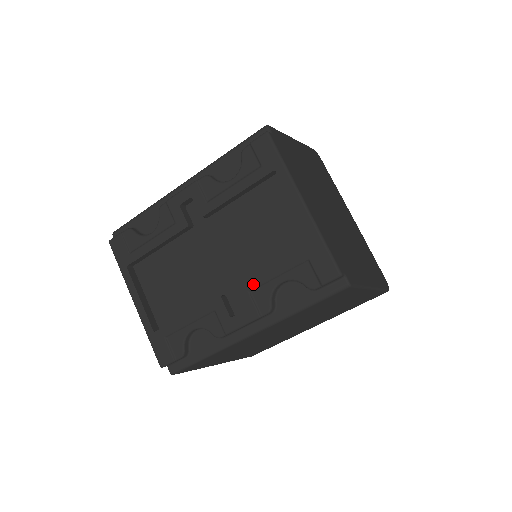
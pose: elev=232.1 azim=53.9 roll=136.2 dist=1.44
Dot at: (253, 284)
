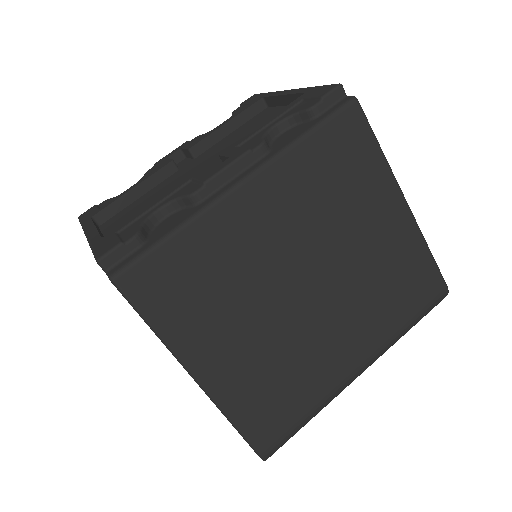
Dot at: (241, 140)
